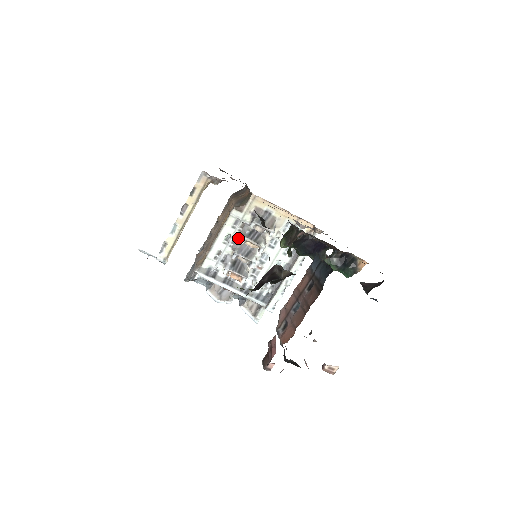
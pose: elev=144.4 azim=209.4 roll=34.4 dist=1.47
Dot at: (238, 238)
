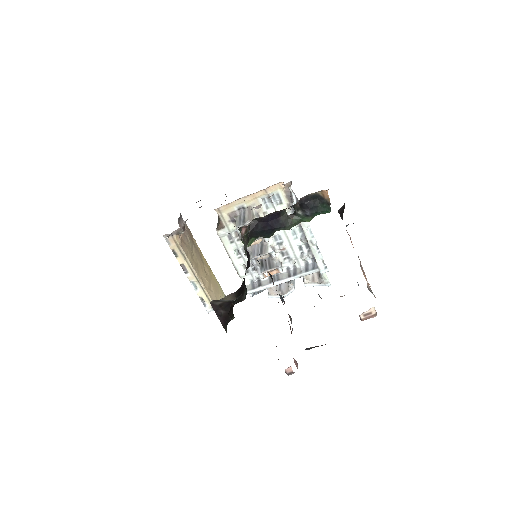
Dot at: occluded
